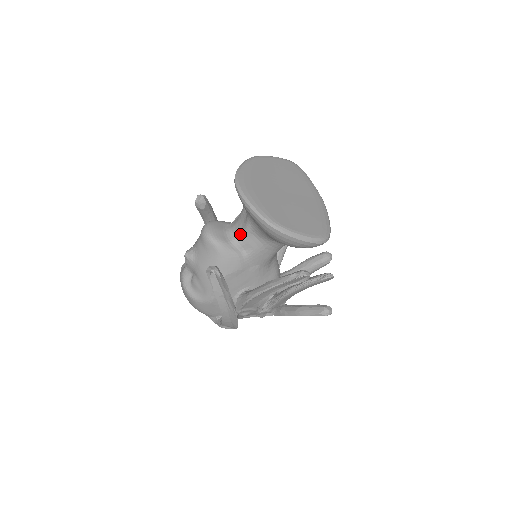
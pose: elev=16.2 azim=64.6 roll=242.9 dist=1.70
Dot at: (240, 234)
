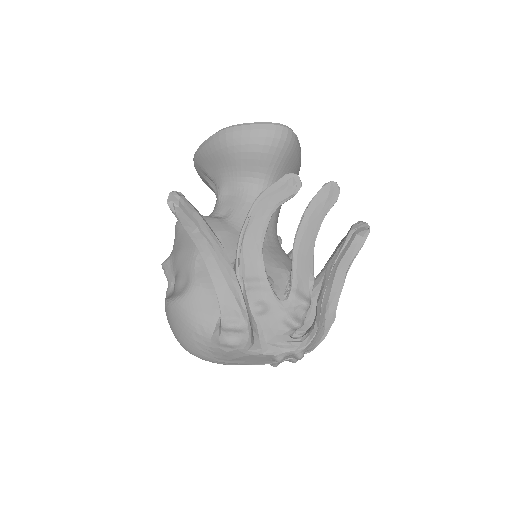
Dot at: (215, 207)
